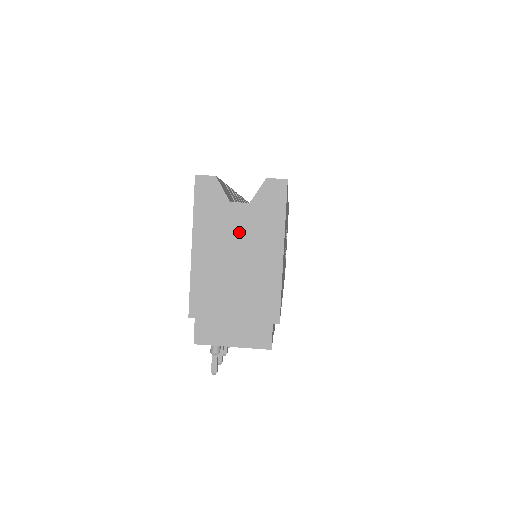
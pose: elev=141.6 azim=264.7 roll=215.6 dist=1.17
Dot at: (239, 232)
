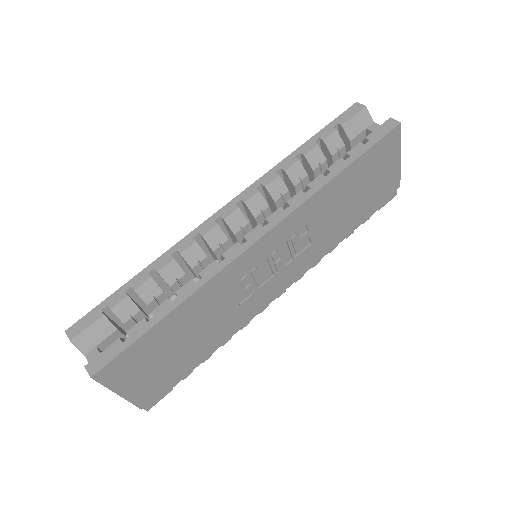
Dot at: occluded
